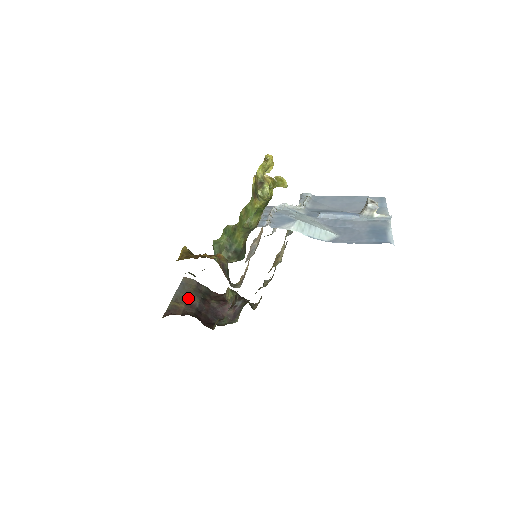
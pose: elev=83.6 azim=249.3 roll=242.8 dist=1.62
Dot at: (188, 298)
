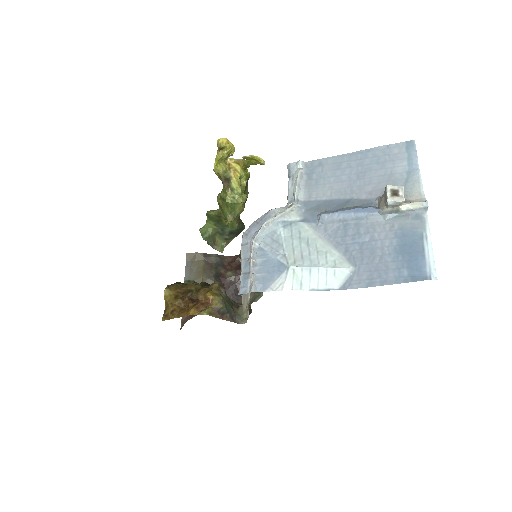
Dot at: occluded
